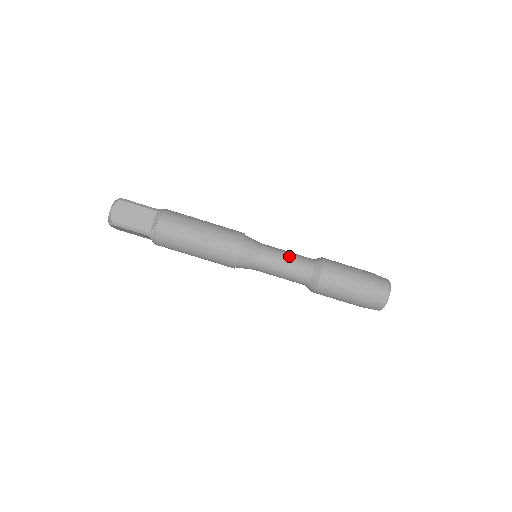
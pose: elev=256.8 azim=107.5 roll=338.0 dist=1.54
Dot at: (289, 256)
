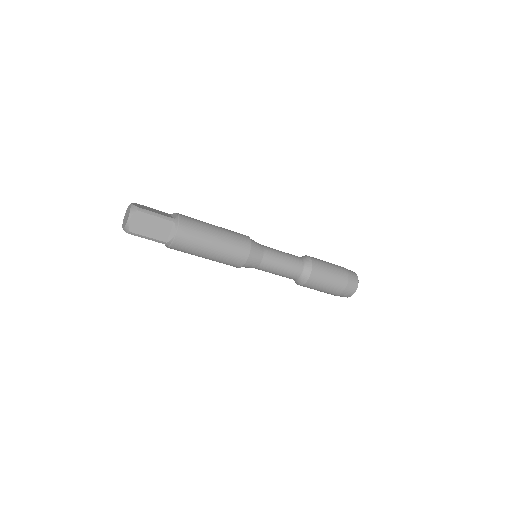
Dot at: (286, 260)
